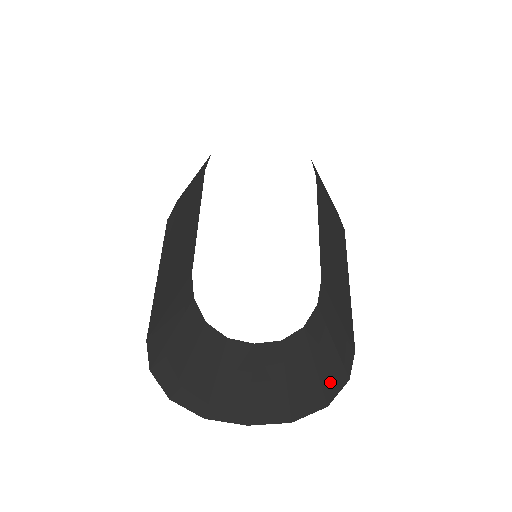
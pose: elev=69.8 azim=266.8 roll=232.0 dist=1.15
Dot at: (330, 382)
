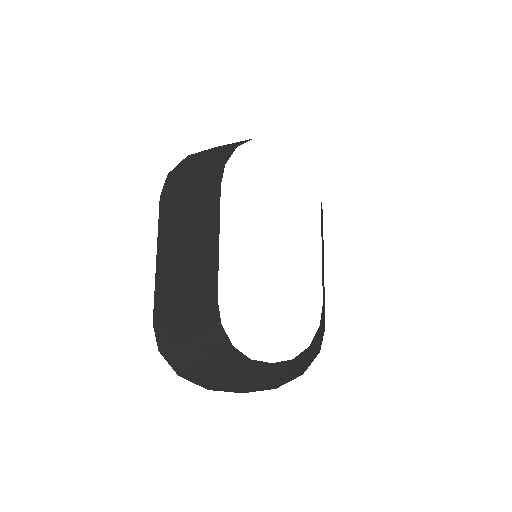
Dot at: (309, 362)
